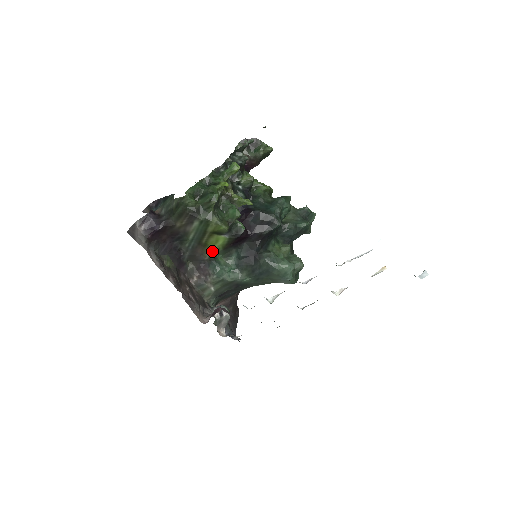
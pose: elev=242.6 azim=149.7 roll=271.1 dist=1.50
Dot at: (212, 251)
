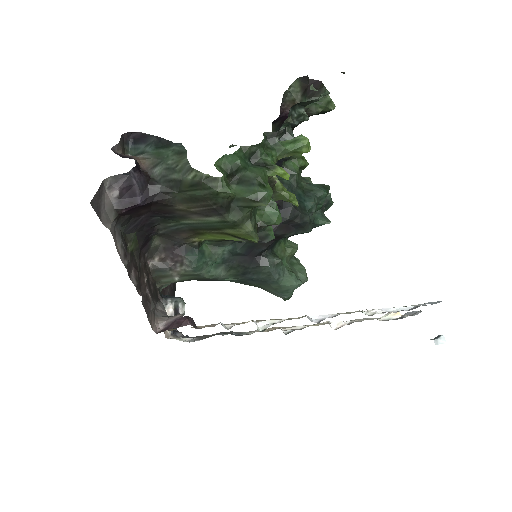
Dot at: (201, 238)
